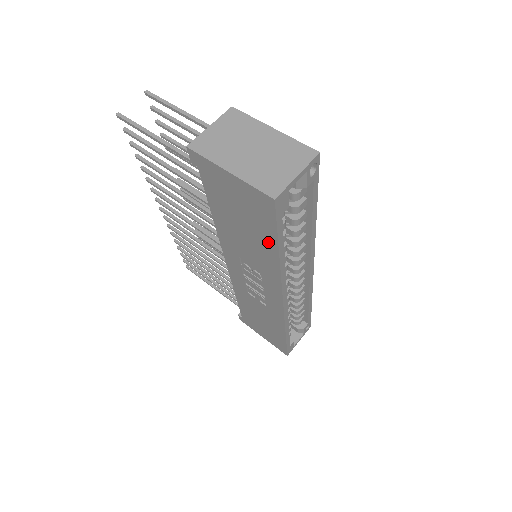
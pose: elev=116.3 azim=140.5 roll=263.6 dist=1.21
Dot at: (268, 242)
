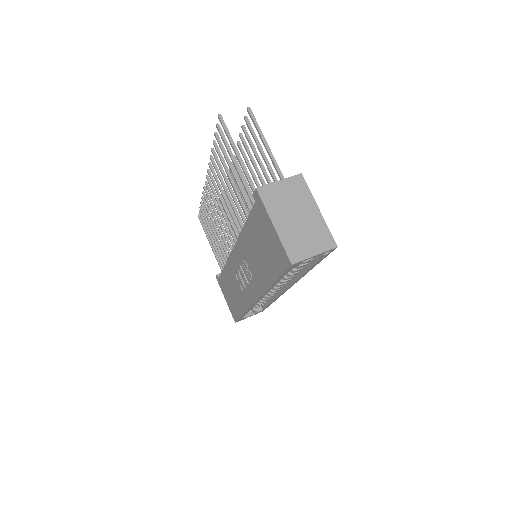
Dot at: (271, 272)
